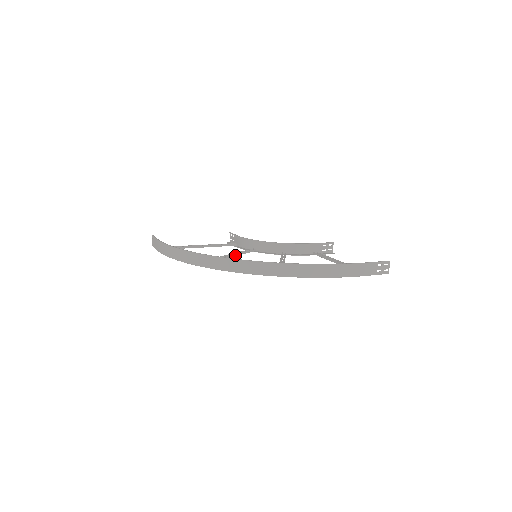
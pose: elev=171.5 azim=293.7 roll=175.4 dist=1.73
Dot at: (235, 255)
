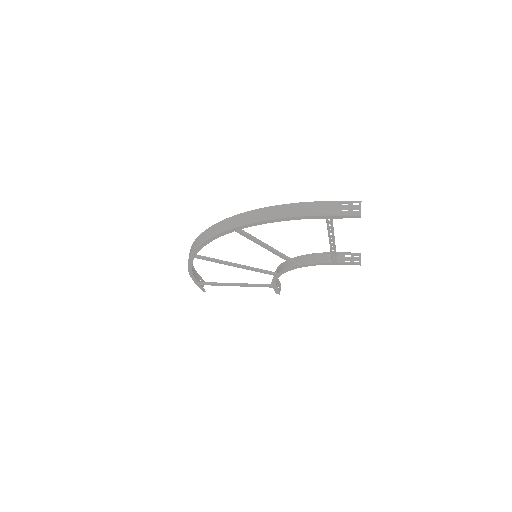
Dot at: (246, 266)
